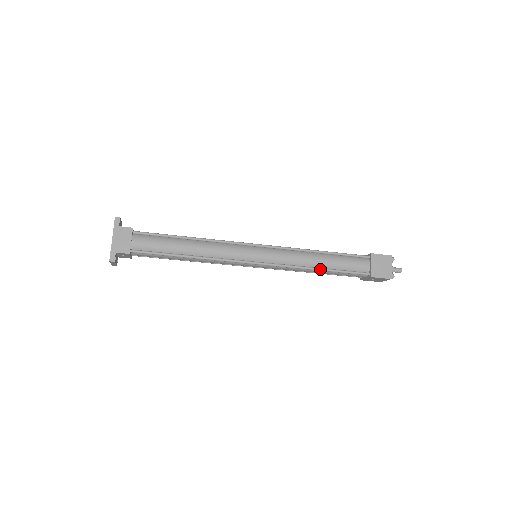
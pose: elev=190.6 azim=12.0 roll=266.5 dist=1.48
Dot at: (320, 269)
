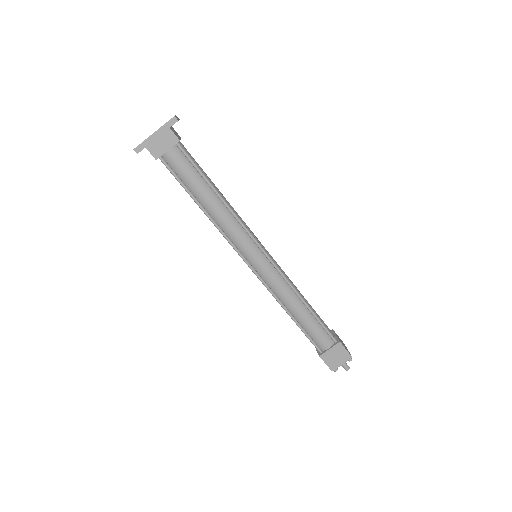
Dot at: (290, 315)
